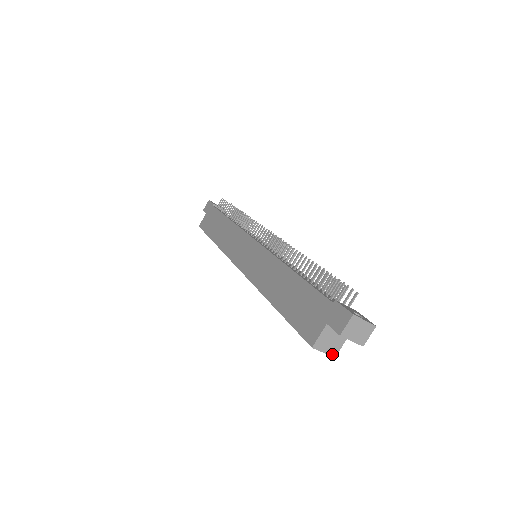
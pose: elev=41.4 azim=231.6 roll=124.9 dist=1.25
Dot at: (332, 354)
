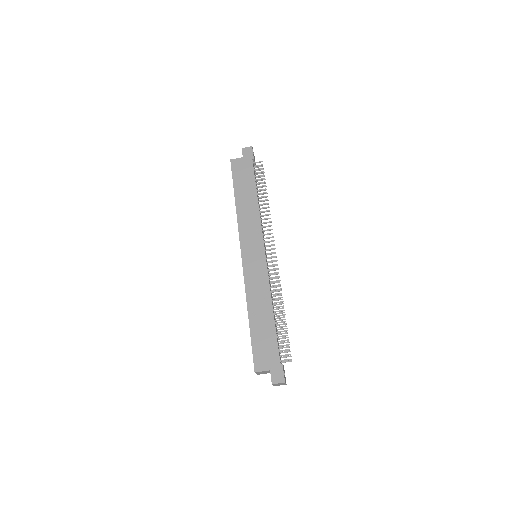
Dot at: (258, 374)
